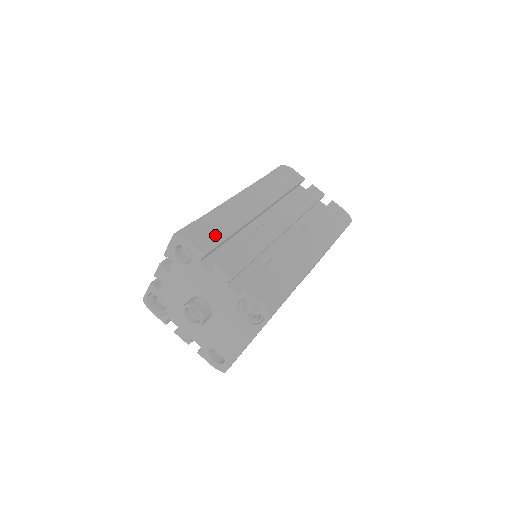
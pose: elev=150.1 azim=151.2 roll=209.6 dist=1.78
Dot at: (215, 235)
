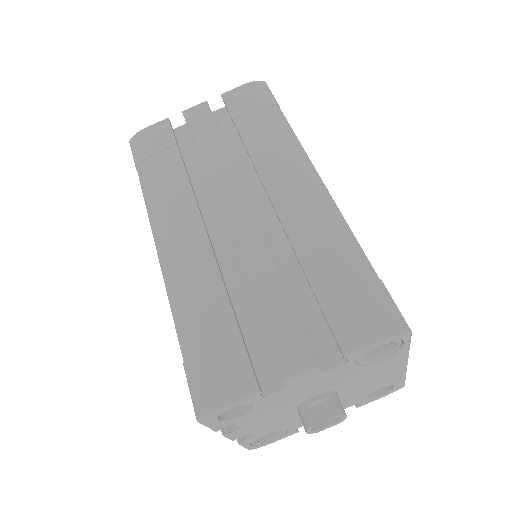
Dot at: (225, 346)
